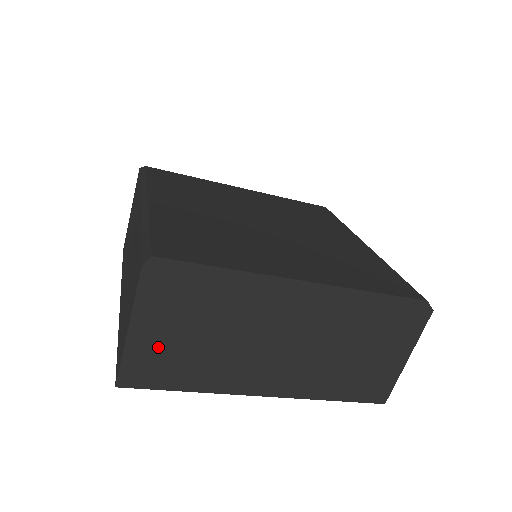
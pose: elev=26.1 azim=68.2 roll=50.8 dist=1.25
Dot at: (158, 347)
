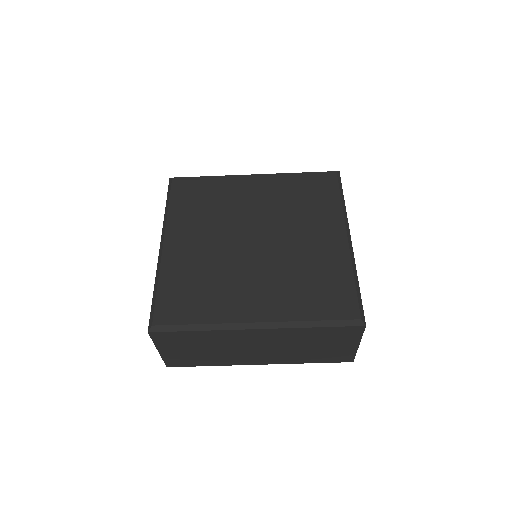
Dot at: (179, 354)
